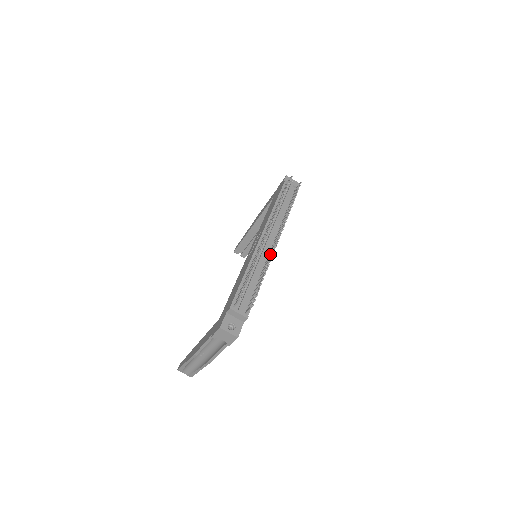
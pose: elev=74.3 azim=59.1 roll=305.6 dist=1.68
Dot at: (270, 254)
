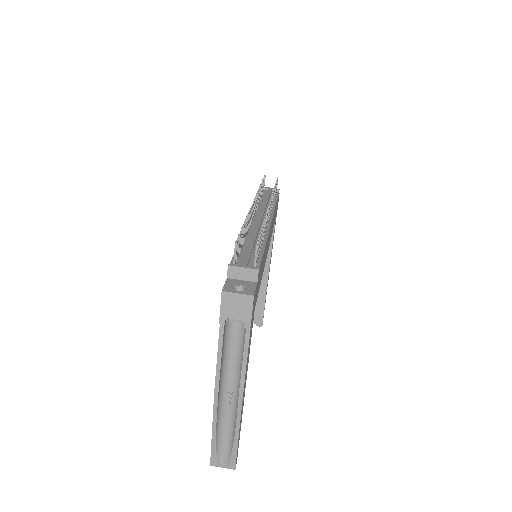
Dot at: occluded
